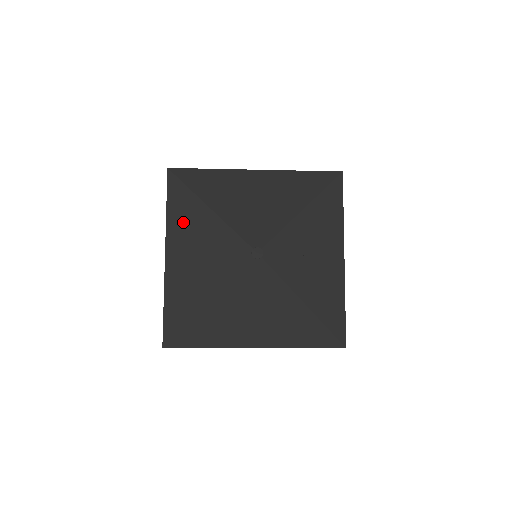
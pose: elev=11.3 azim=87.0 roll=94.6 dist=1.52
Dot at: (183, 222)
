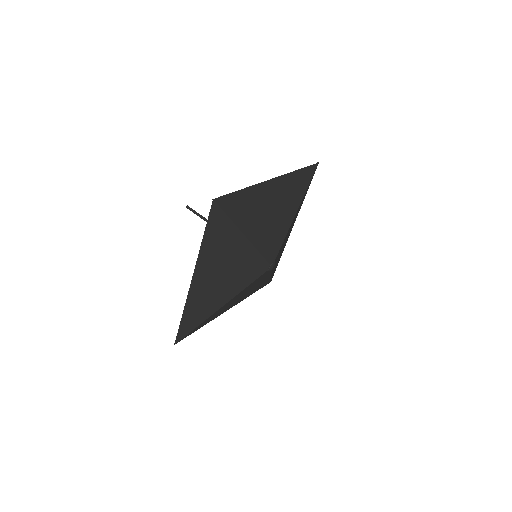
Dot at: (217, 251)
